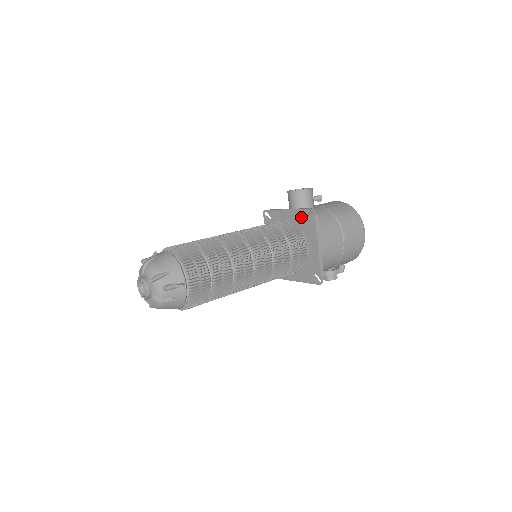
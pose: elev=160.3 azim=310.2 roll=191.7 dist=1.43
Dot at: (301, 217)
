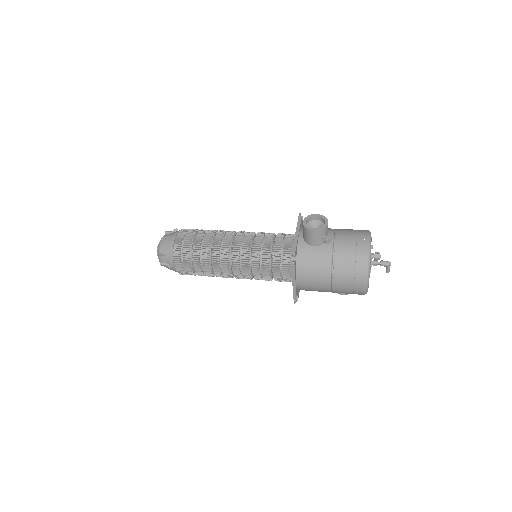
Dot at: occluded
